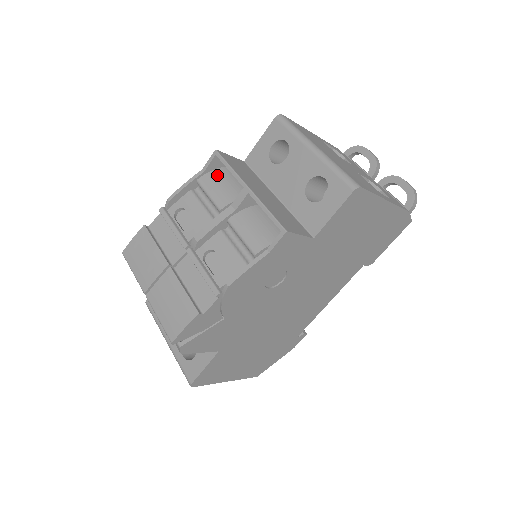
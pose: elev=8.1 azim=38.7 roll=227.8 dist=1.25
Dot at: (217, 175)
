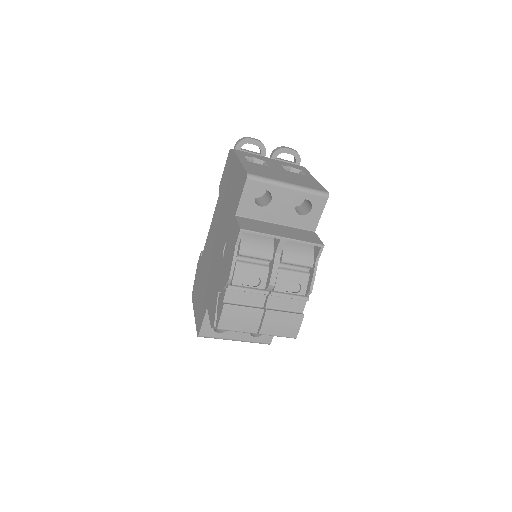
Dot at: (247, 241)
